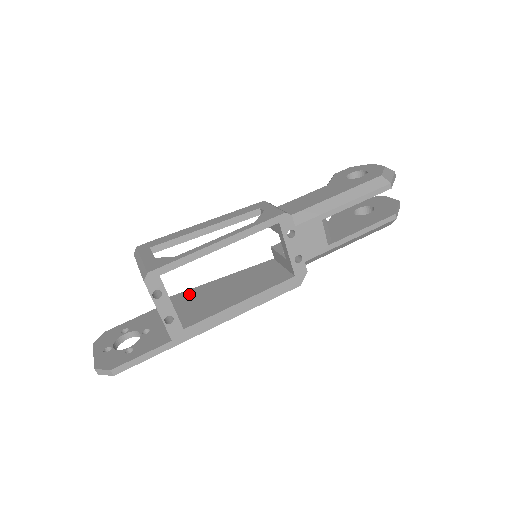
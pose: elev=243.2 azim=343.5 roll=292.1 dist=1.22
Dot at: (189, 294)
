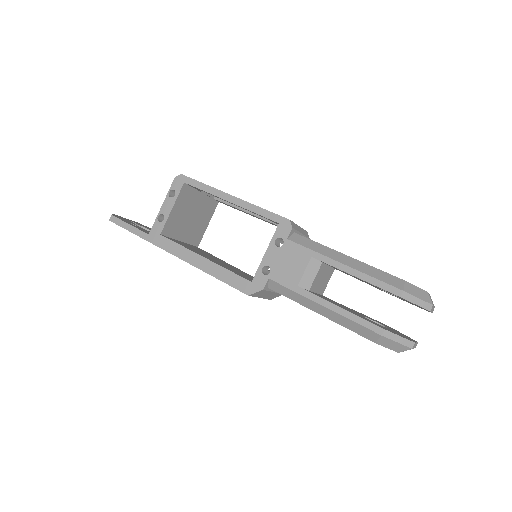
Dot at: occluded
